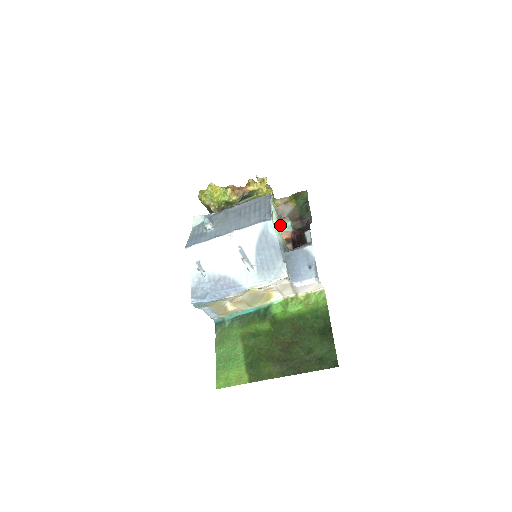
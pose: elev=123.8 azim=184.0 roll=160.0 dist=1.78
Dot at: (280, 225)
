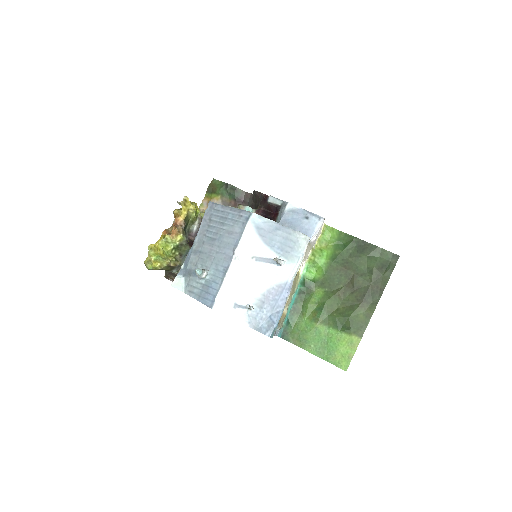
Dot at: occluded
